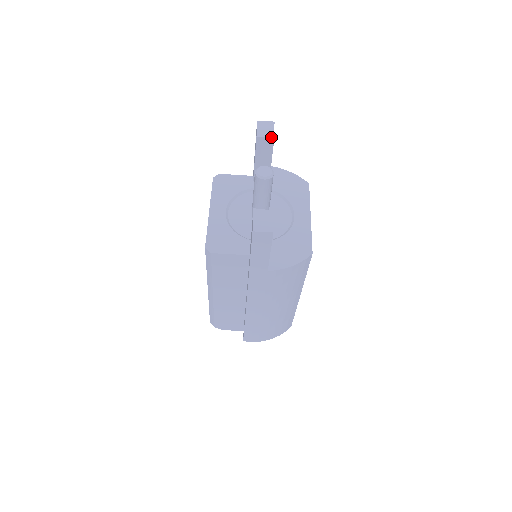
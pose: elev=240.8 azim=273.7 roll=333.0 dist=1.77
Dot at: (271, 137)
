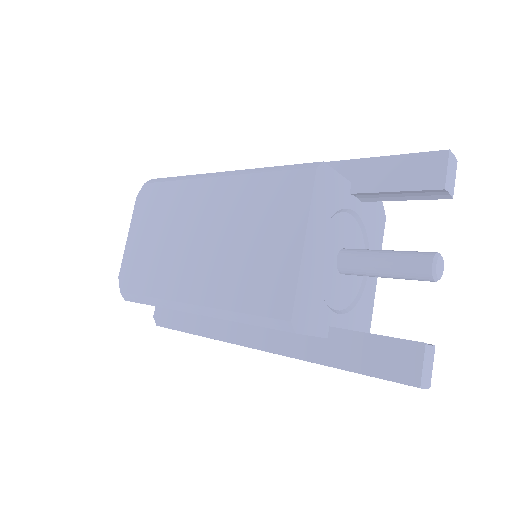
Dot at: (452, 195)
